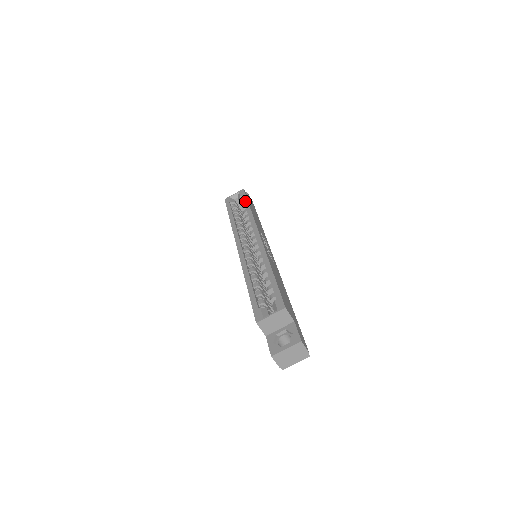
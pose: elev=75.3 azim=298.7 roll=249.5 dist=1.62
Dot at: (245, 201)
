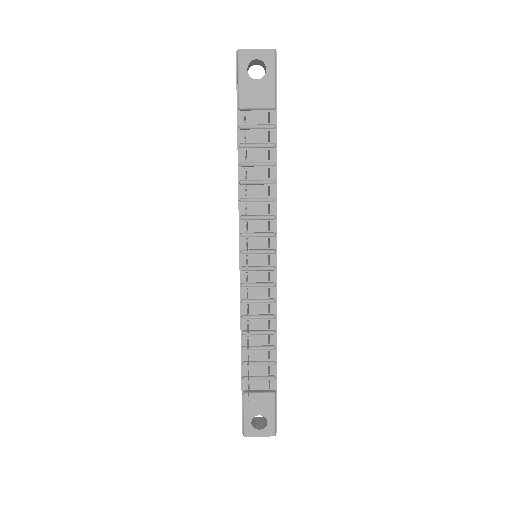
Dot at: occluded
